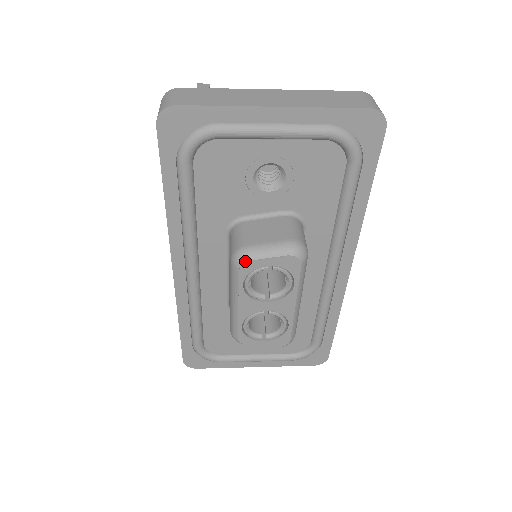
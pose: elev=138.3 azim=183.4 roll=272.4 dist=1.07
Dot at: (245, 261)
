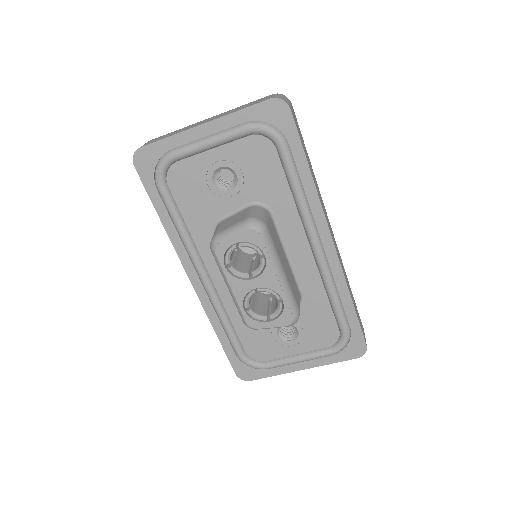
Dot at: (216, 244)
